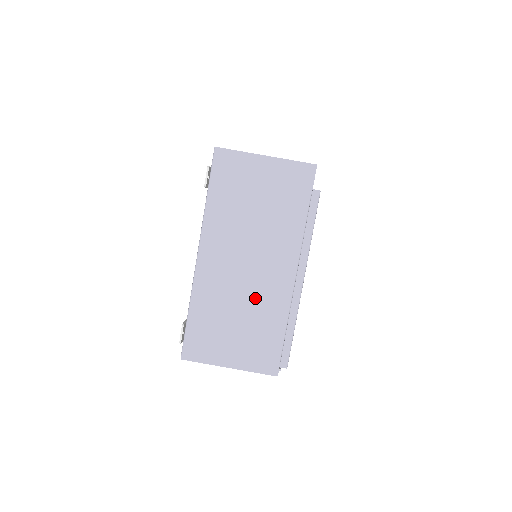
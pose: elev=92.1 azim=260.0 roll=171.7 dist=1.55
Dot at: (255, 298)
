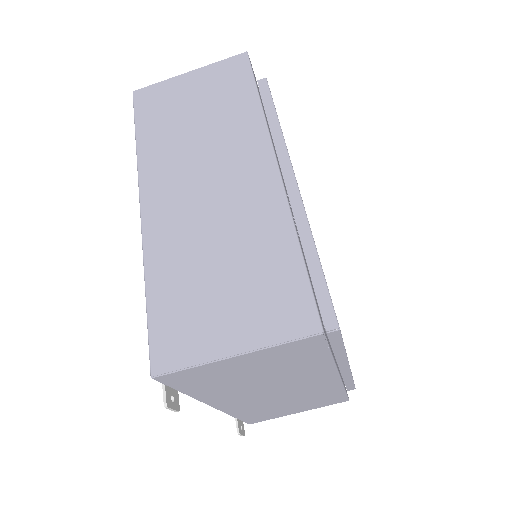
Dot at: (299, 396)
